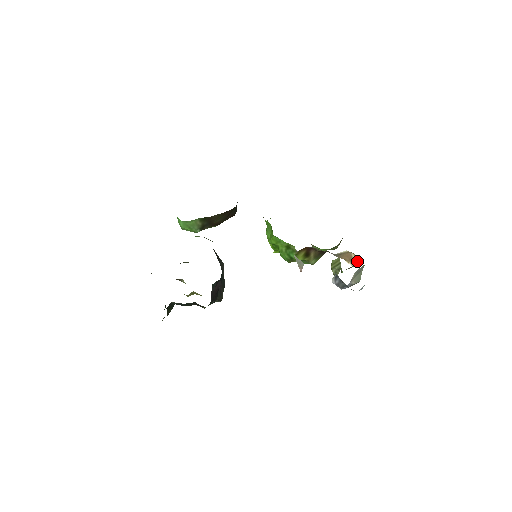
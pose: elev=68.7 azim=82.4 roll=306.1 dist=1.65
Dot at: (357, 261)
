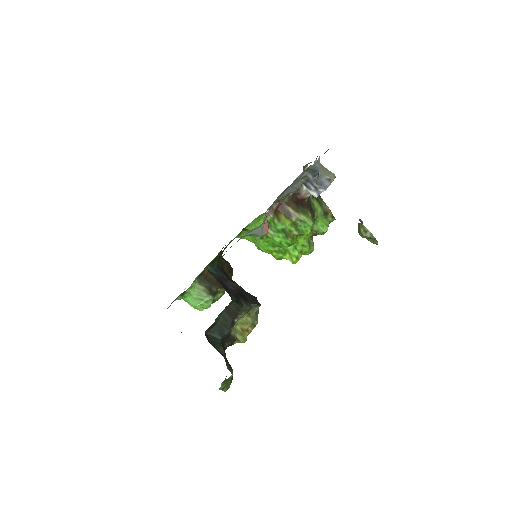
Dot at: occluded
